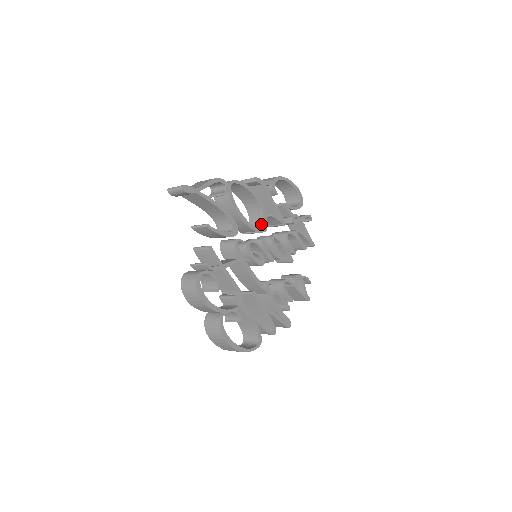
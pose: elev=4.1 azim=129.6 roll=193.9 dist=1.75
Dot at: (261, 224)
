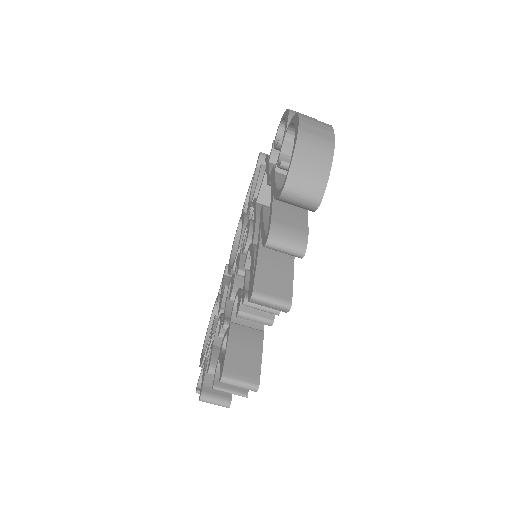
Dot at: occluded
